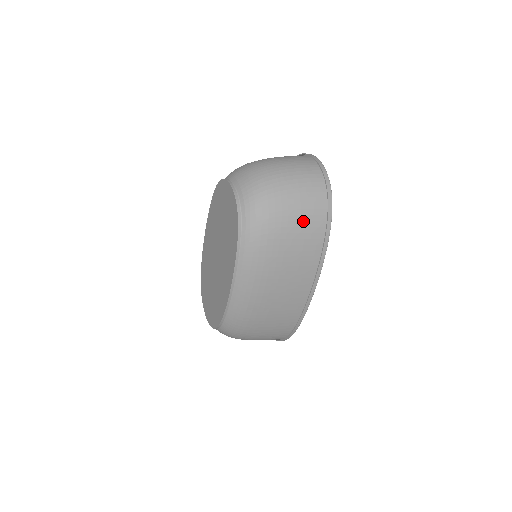
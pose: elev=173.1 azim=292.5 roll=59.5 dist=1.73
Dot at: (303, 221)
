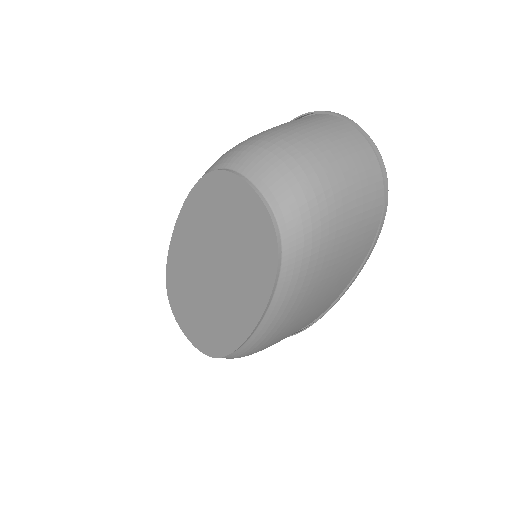
Dot at: (357, 229)
